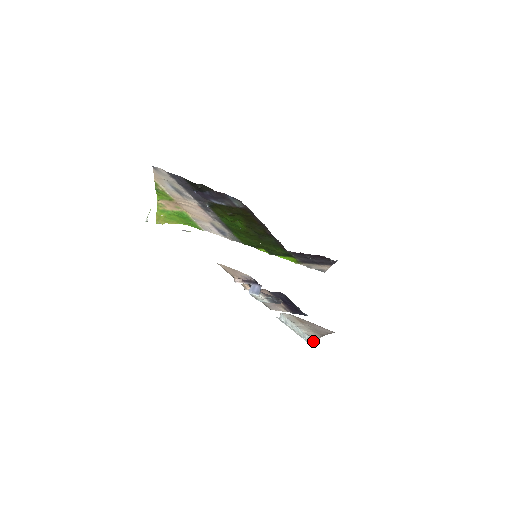
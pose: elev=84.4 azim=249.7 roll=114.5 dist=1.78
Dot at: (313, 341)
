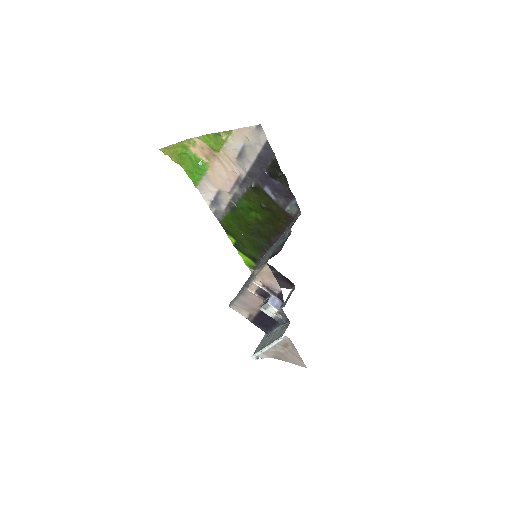
Dot at: occluded
